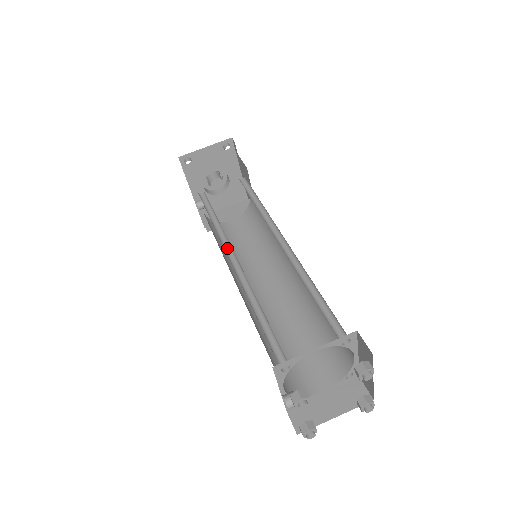
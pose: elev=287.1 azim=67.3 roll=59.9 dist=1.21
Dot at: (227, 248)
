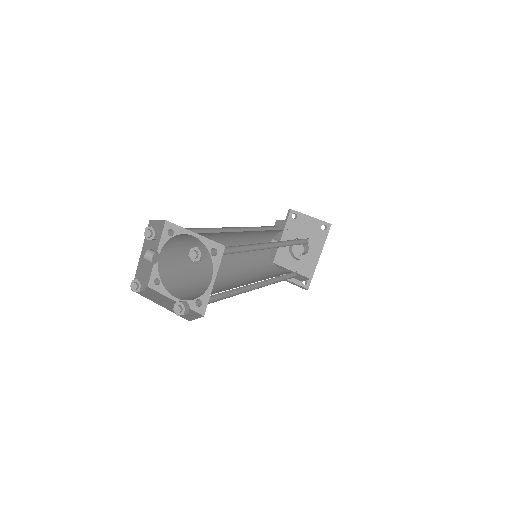
Dot at: occluded
